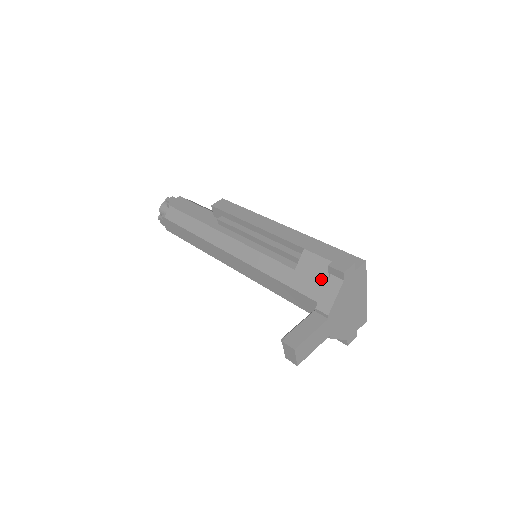
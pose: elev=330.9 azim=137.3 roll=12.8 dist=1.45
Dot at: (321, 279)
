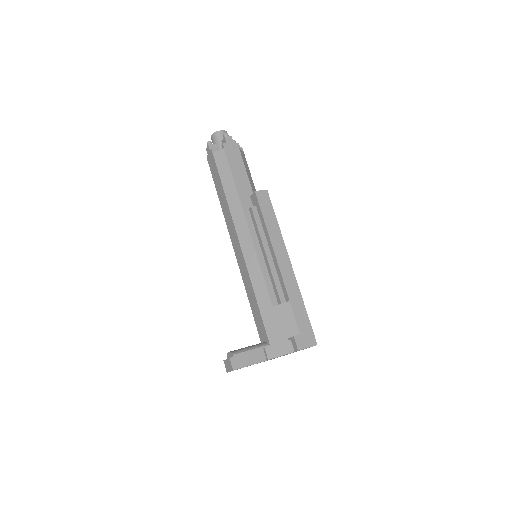
Dot at: (283, 331)
